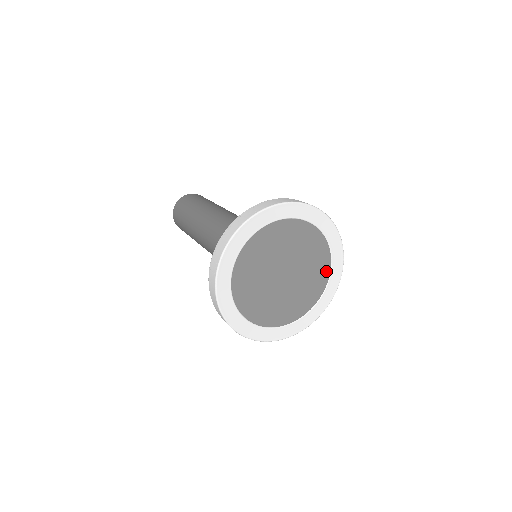
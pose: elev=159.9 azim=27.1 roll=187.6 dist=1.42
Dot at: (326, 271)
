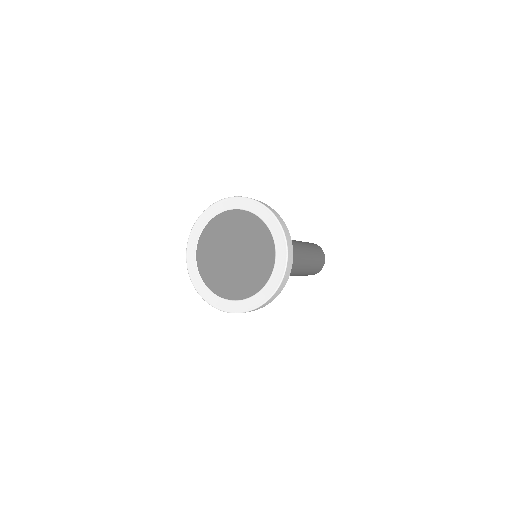
Dot at: (267, 273)
